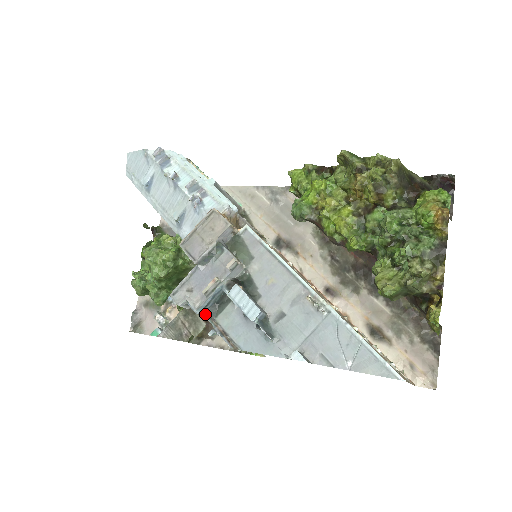
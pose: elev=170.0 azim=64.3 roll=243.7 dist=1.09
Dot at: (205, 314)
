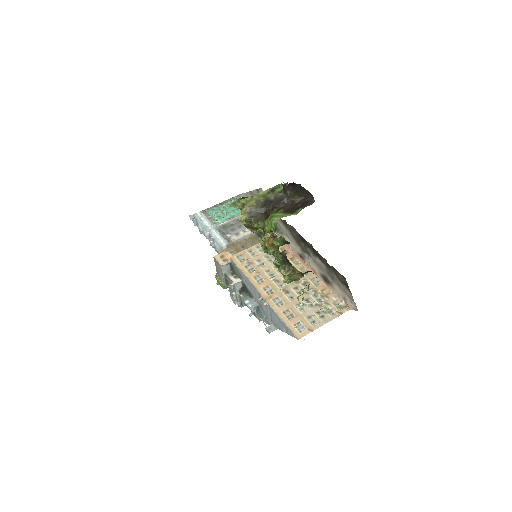
Dot at: (246, 305)
